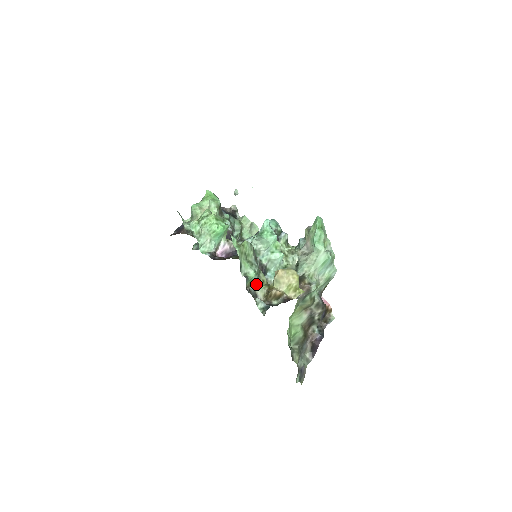
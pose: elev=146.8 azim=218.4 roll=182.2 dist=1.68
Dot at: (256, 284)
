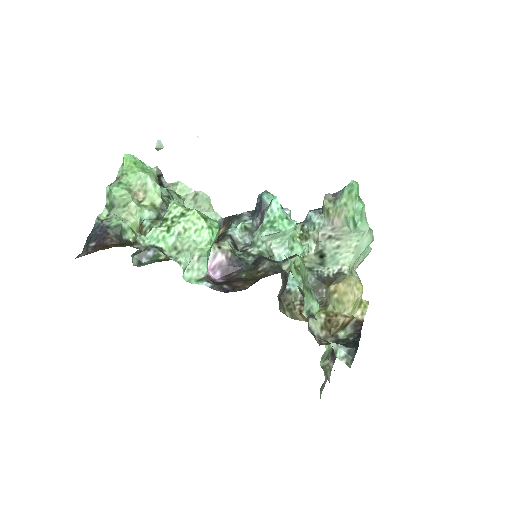
Dot at: occluded
